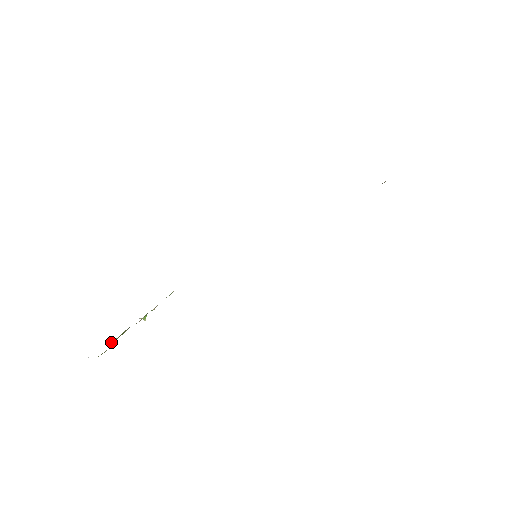
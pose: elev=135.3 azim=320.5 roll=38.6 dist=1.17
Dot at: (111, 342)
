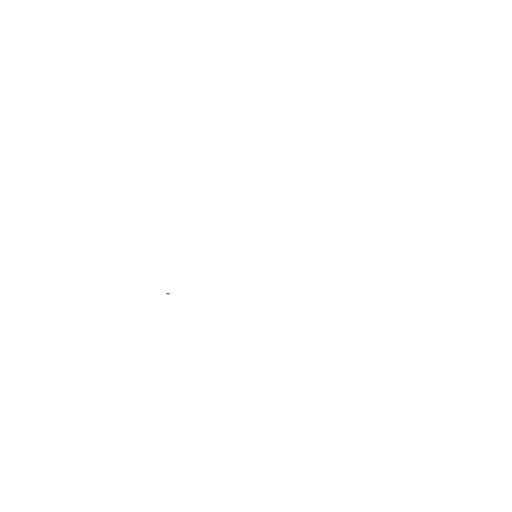
Dot at: occluded
